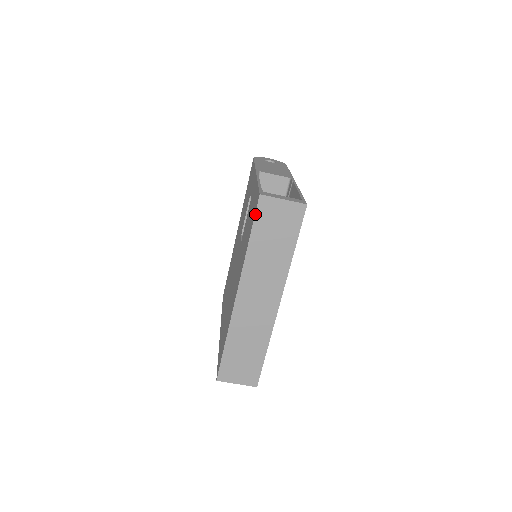
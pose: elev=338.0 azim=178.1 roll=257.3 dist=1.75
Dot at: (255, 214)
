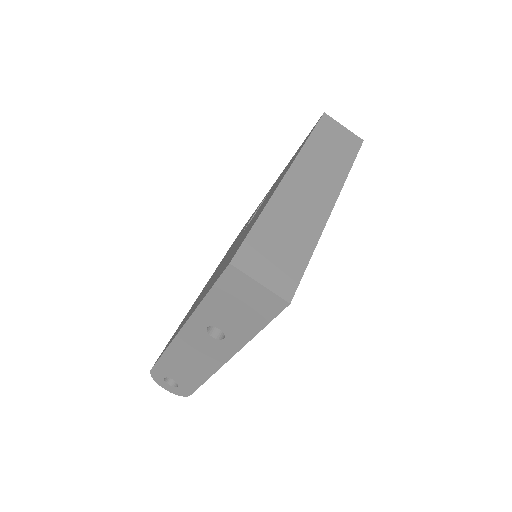
Dot at: (318, 122)
